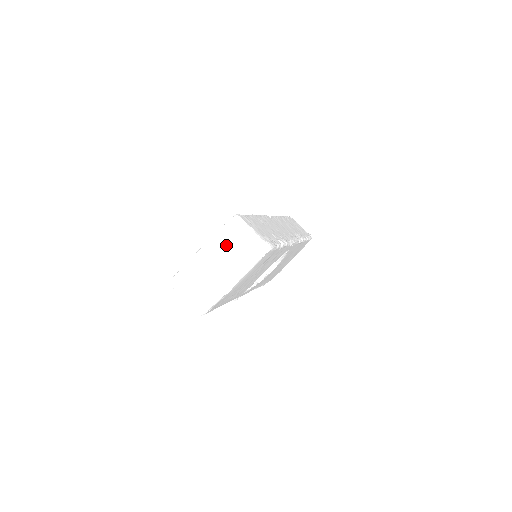
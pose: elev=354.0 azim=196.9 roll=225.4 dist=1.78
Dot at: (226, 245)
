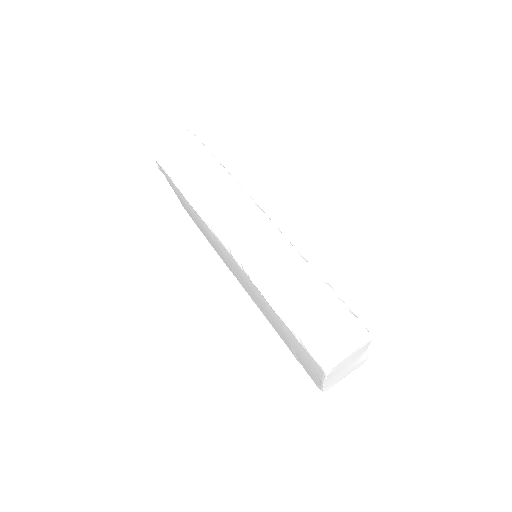
Dot at: (339, 369)
